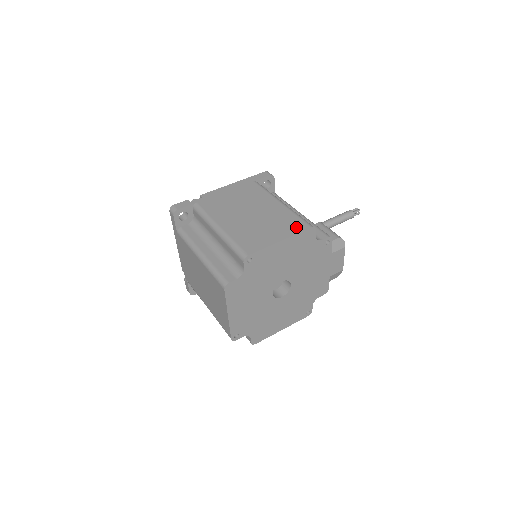
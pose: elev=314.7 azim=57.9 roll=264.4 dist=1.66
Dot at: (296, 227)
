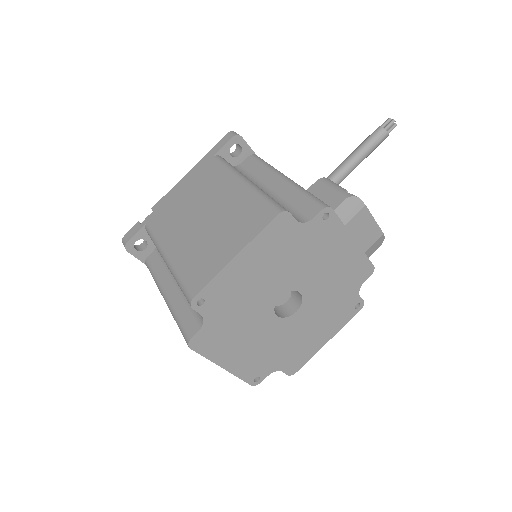
Dot at: (257, 221)
